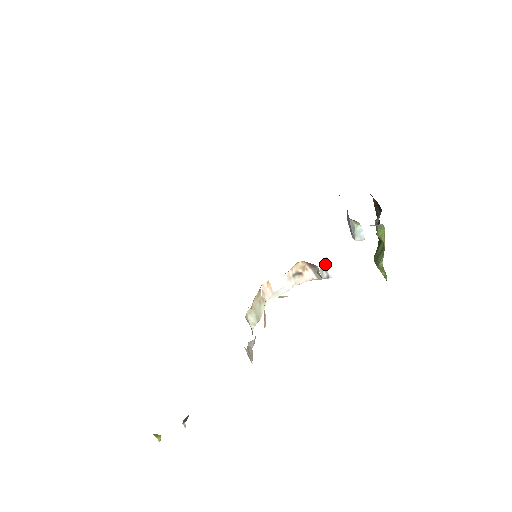
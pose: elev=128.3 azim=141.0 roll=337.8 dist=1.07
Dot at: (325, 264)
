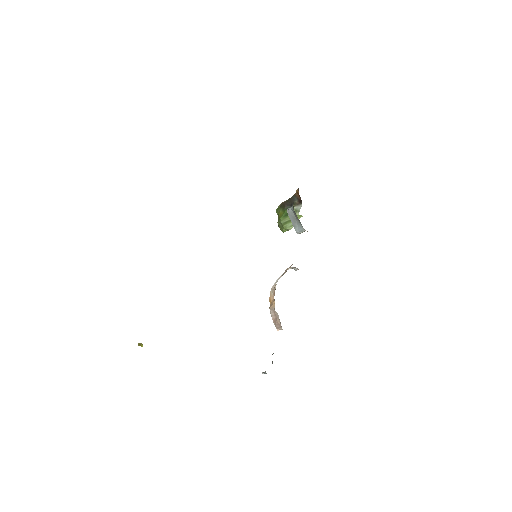
Dot at: occluded
